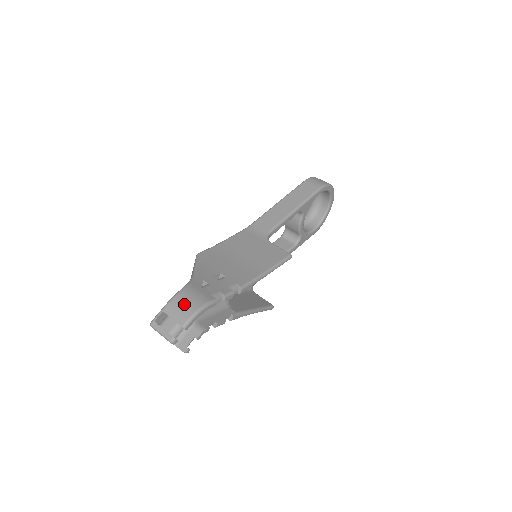
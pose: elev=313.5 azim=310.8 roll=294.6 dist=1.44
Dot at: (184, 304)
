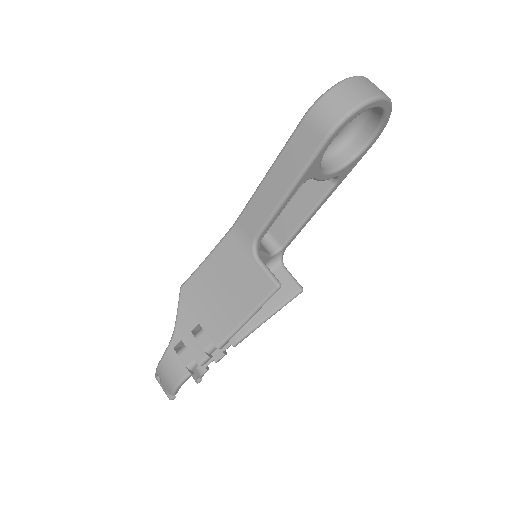
Dot at: (165, 376)
